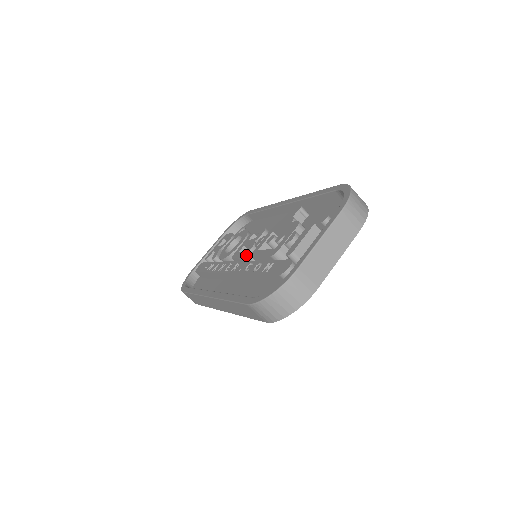
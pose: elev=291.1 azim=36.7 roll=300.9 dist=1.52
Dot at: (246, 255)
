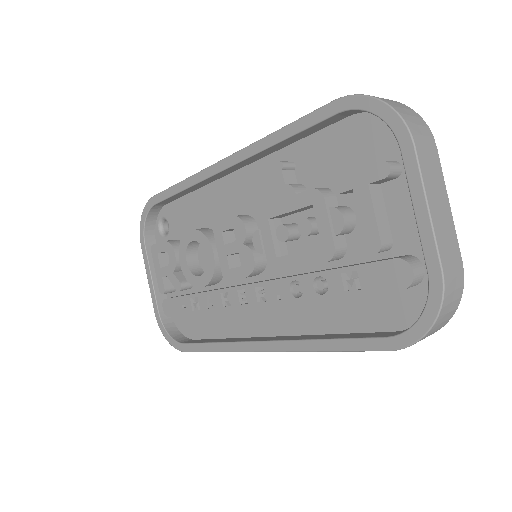
Dot at: (254, 270)
